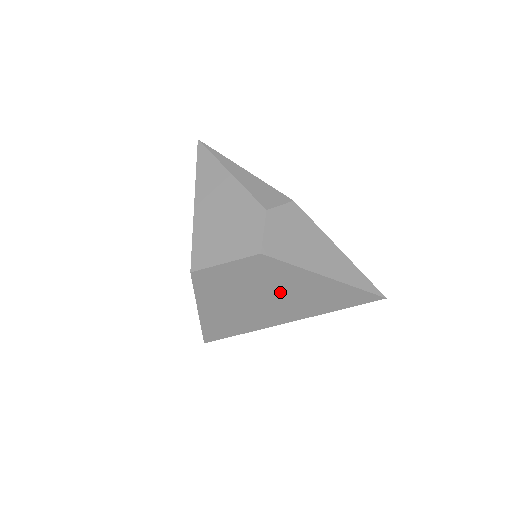
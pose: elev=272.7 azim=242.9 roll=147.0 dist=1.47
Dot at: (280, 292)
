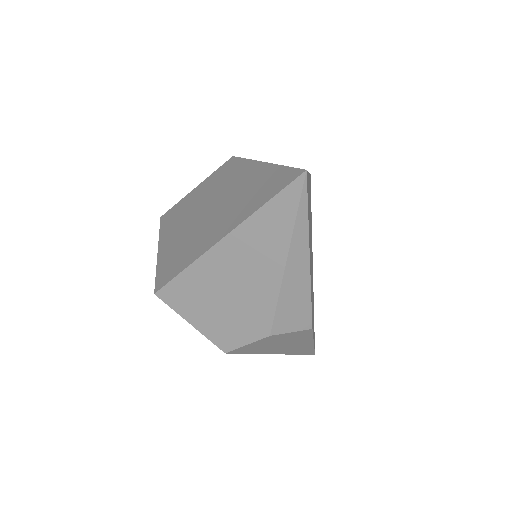
Dot at: occluded
